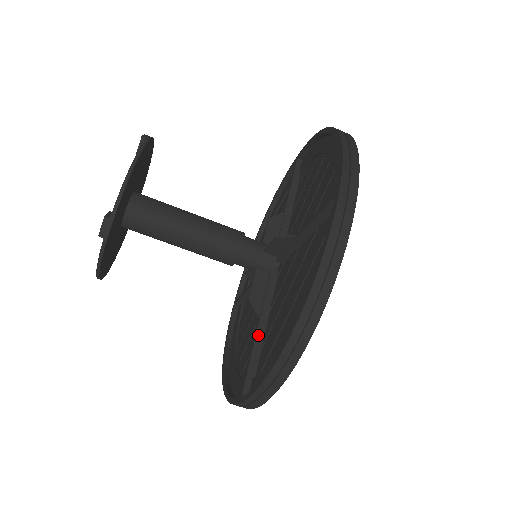
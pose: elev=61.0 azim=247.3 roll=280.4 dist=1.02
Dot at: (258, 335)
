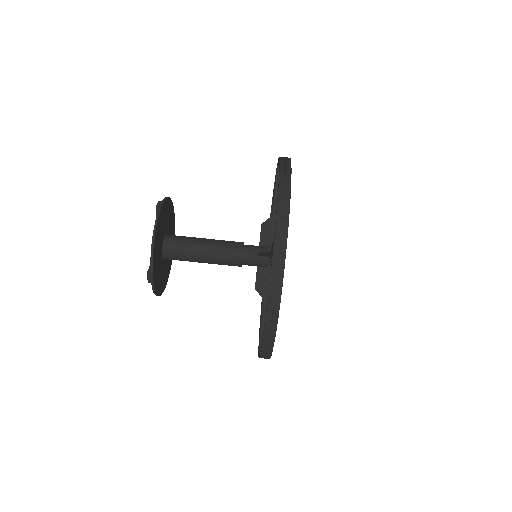
Dot at: (264, 312)
